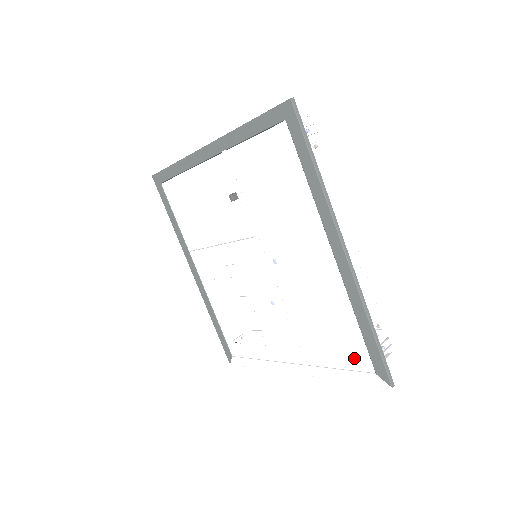
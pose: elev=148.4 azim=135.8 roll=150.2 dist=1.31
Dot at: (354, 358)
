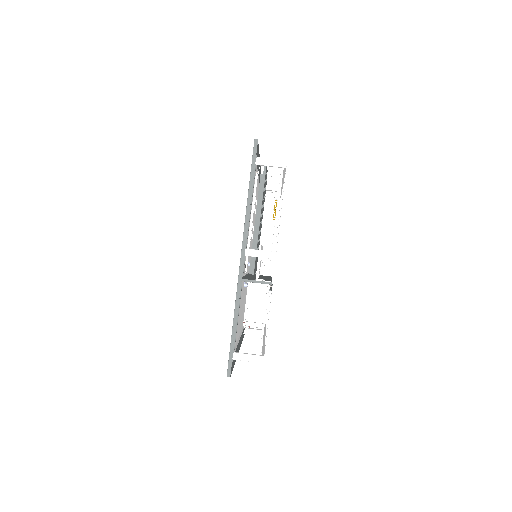
Dot at: (243, 317)
